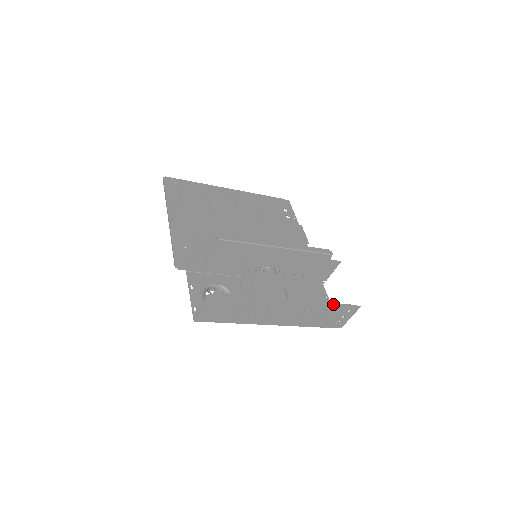
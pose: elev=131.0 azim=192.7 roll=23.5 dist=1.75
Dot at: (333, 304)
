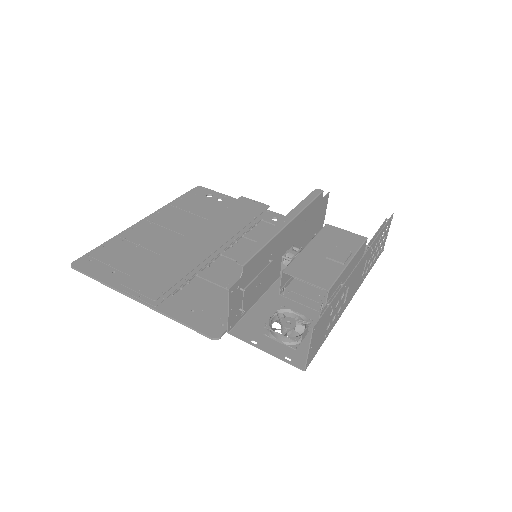
Dot at: (381, 231)
